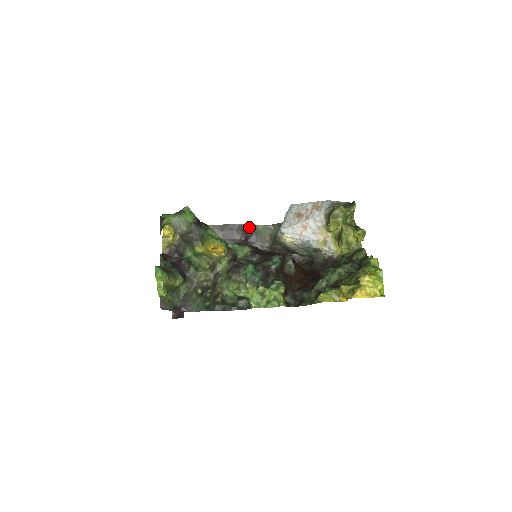
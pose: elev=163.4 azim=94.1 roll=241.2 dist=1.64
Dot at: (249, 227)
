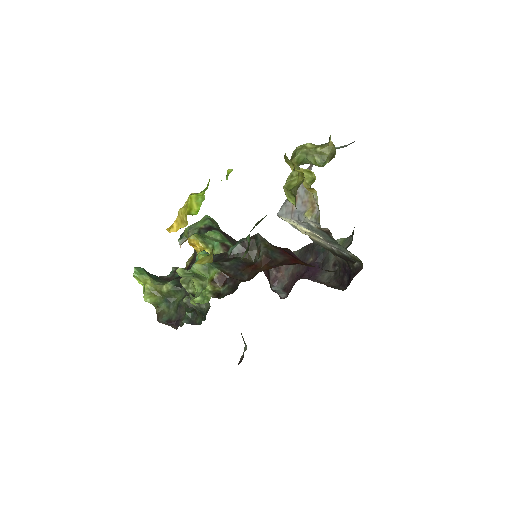
Dot at: occluded
